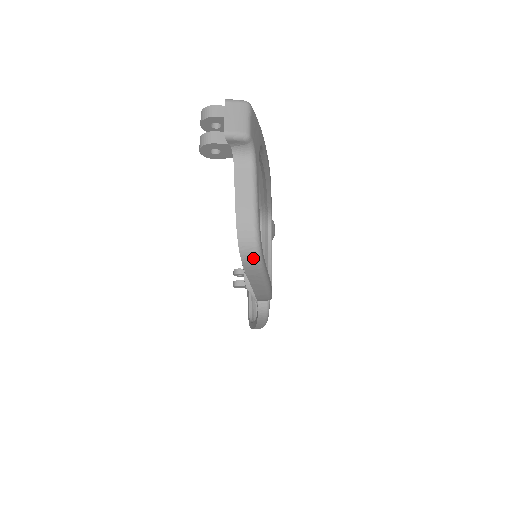
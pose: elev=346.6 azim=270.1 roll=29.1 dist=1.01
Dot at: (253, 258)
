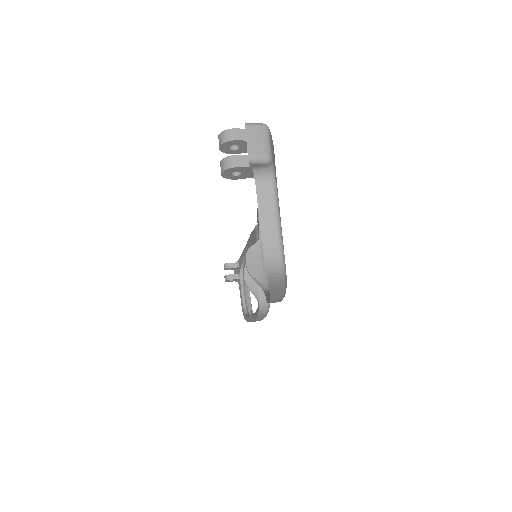
Dot at: (278, 273)
